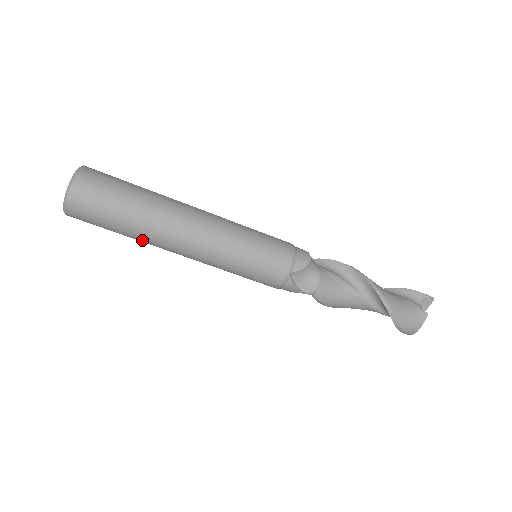
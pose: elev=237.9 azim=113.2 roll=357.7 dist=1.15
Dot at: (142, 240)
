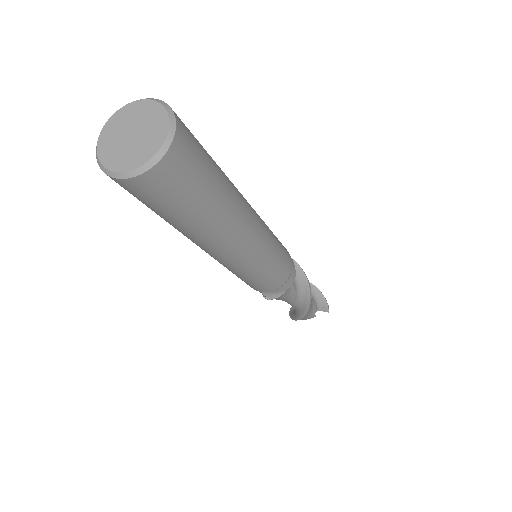
Dot at: occluded
